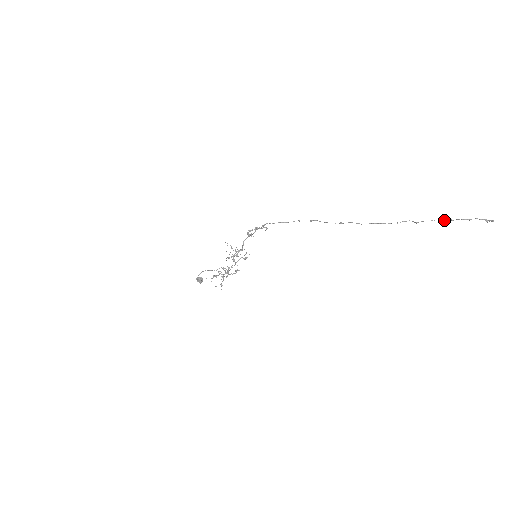
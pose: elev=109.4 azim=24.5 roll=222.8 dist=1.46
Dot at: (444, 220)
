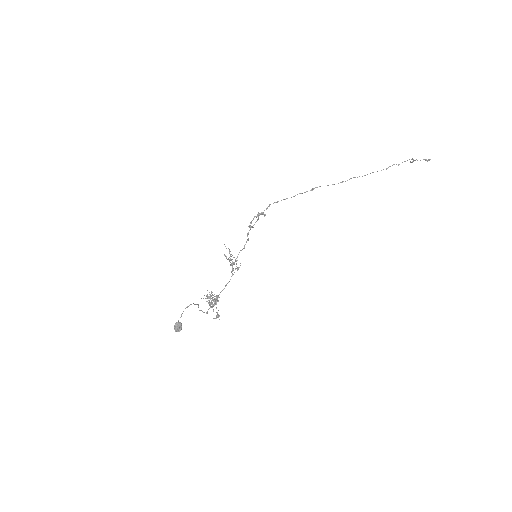
Dot at: (413, 159)
